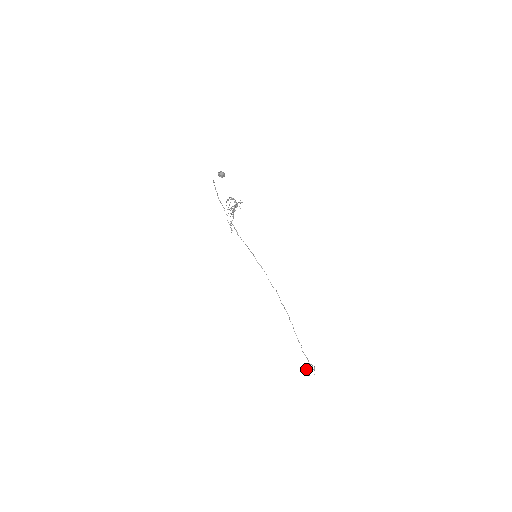
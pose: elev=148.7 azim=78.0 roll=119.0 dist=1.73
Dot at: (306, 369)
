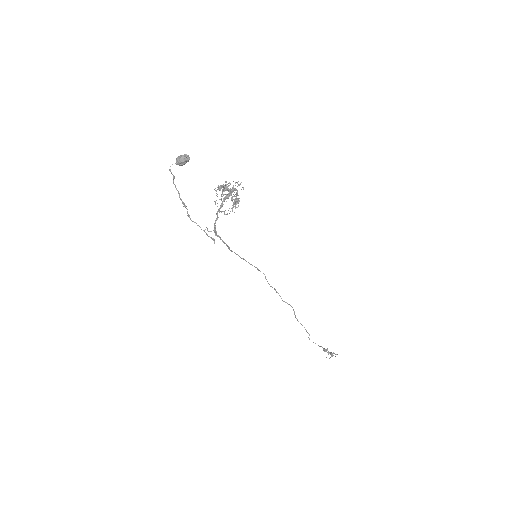
Dot at: (329, 353)
